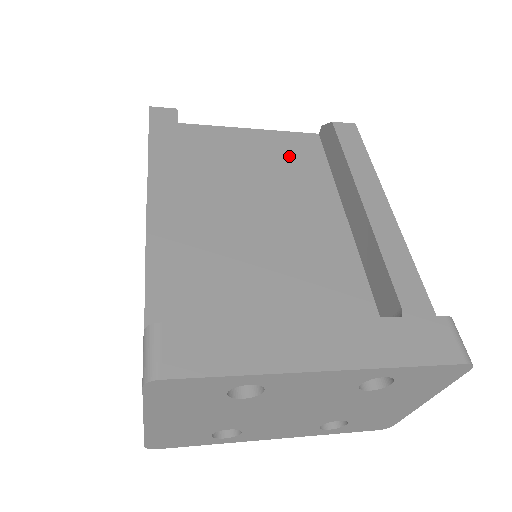
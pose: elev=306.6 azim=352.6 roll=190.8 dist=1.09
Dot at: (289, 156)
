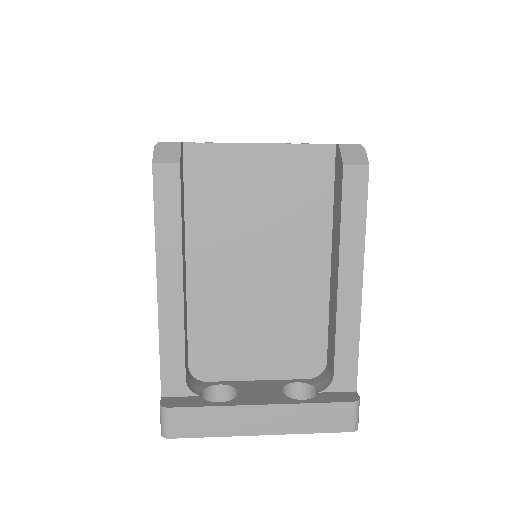
Dot at: (295, 185)
